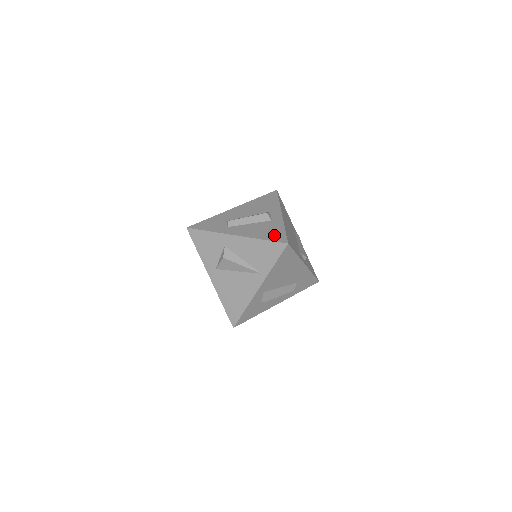
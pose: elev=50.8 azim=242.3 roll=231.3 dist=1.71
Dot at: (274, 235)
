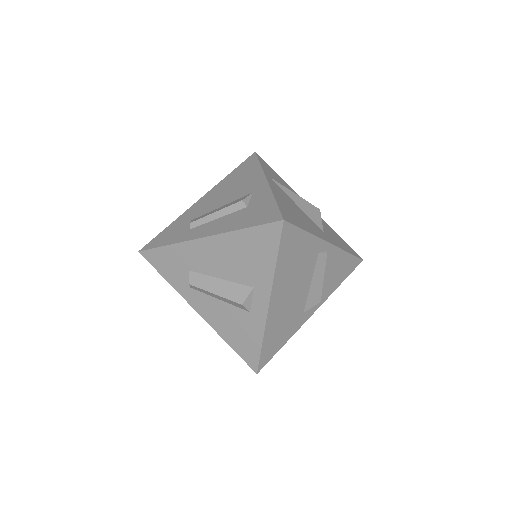
Dot at: (244, 348)
